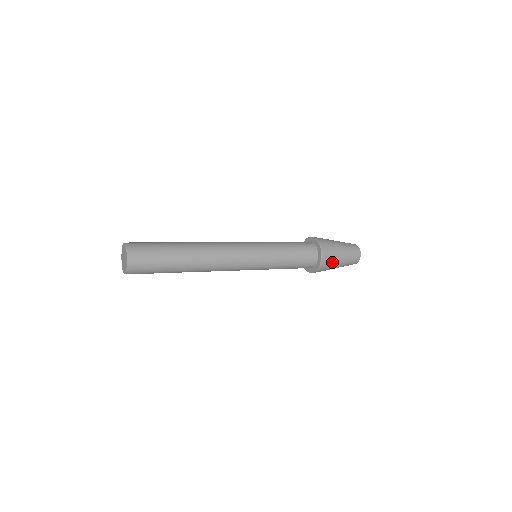
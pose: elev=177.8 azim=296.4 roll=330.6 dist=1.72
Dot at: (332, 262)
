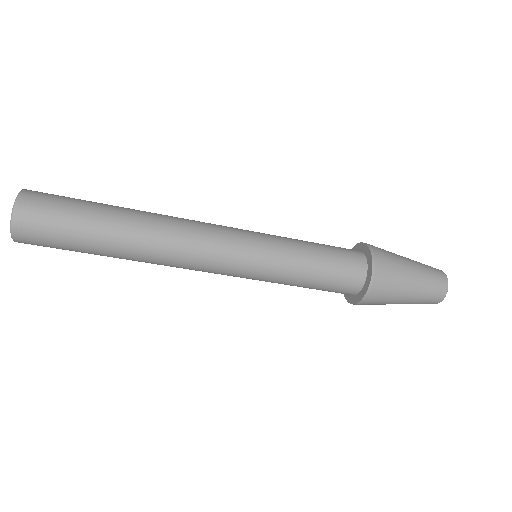
Dot at: (395, 268)
